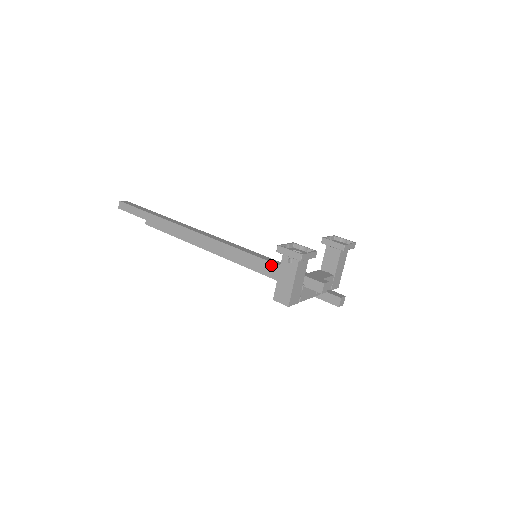
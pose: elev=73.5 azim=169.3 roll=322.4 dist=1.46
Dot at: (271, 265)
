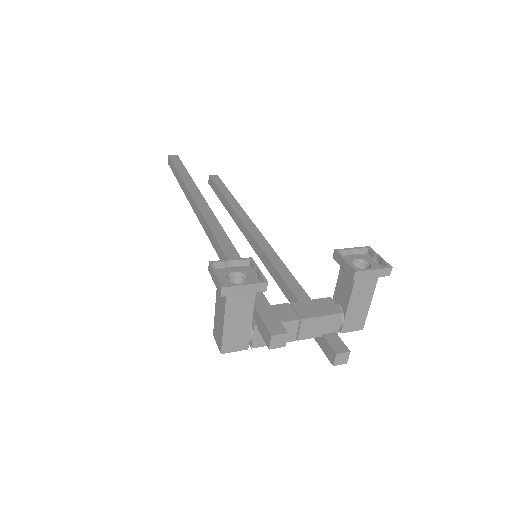
Dot at: occluded
